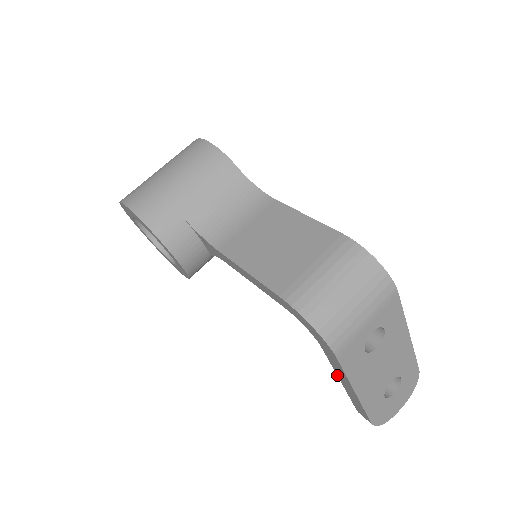
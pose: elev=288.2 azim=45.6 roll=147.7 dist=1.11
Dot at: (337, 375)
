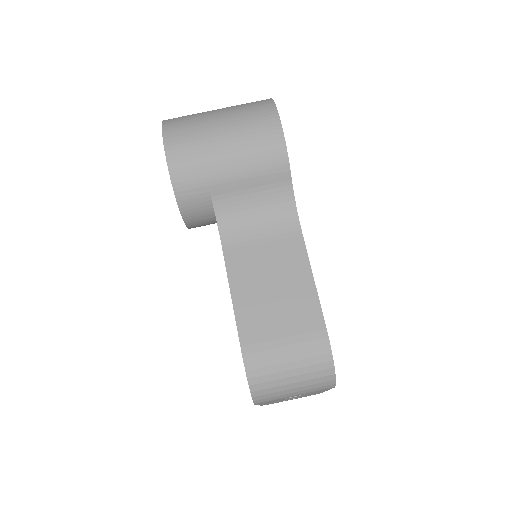
Dot at: occluded
